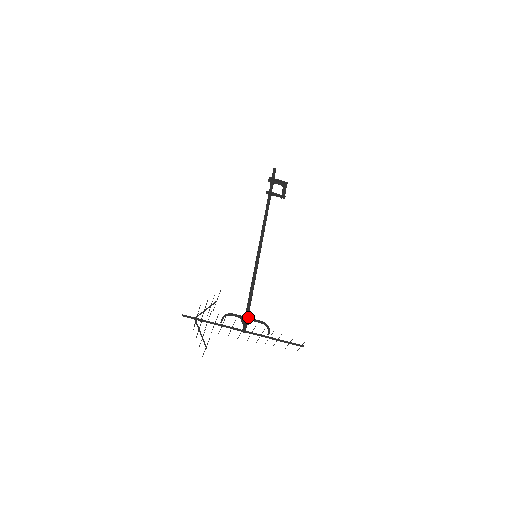
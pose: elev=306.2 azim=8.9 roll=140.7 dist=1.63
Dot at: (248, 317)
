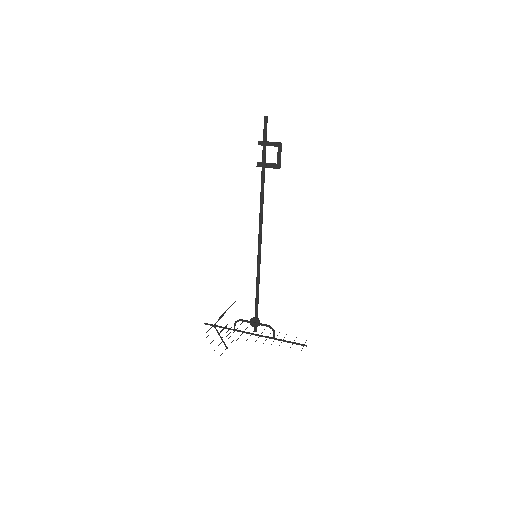
Dot at: (255, 322)
